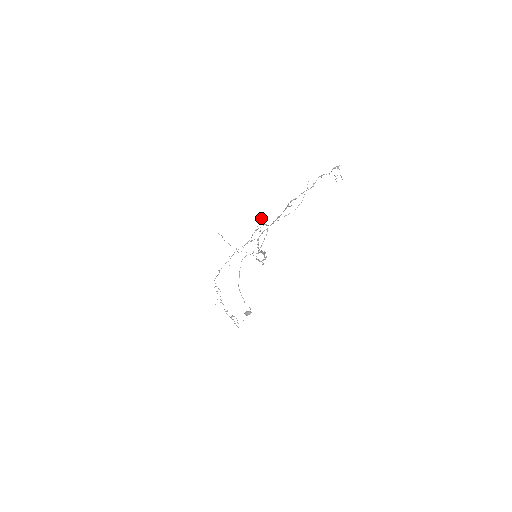
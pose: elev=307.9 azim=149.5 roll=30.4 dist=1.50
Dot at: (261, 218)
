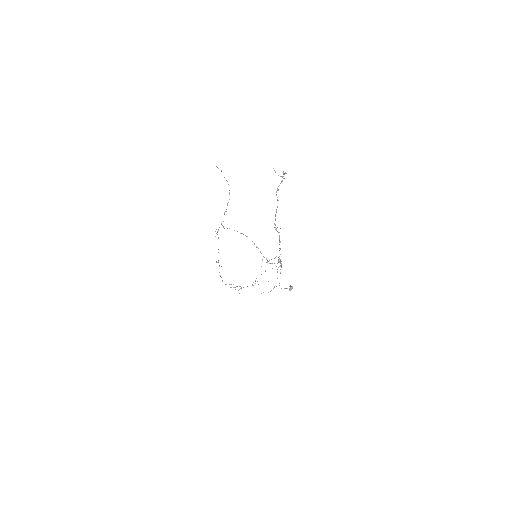
Dot at: occluded
